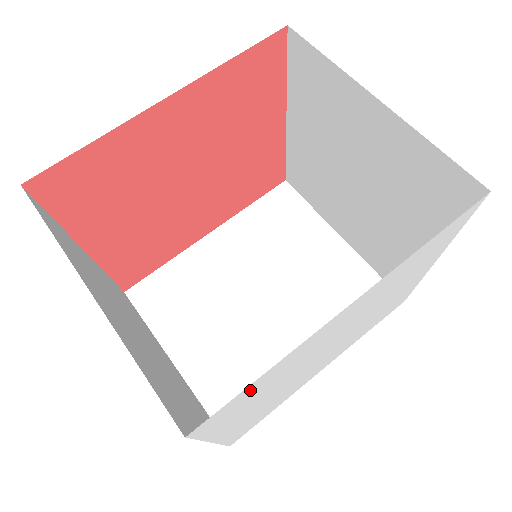
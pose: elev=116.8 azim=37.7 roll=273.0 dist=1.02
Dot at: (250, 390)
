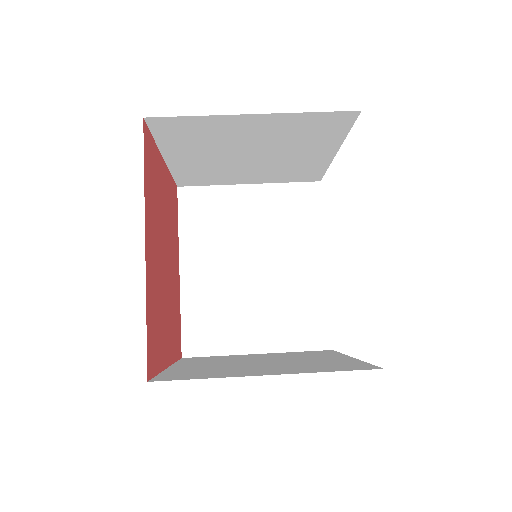
Dot at: occluded
